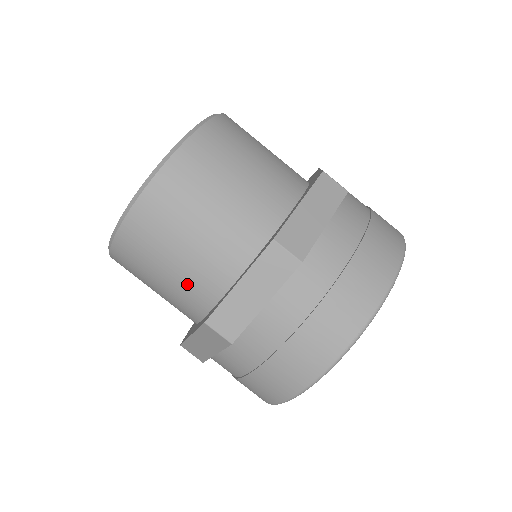
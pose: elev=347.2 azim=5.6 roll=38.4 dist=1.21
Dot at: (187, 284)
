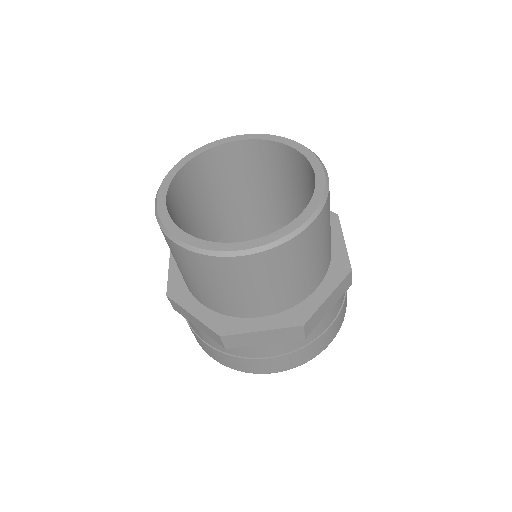
Dot at: (220, 300)
